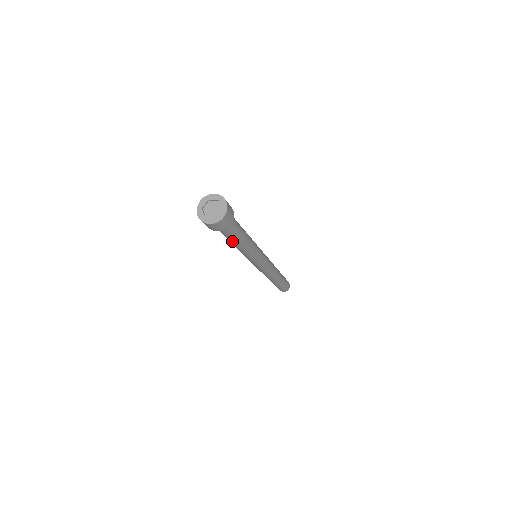
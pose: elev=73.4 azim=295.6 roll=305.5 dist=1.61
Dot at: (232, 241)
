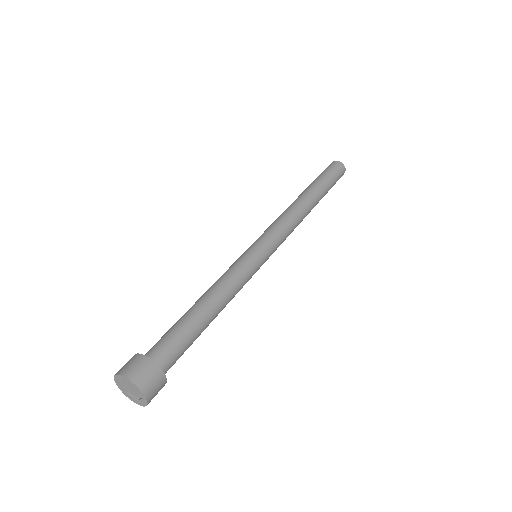
Dot at: (201, 332)
